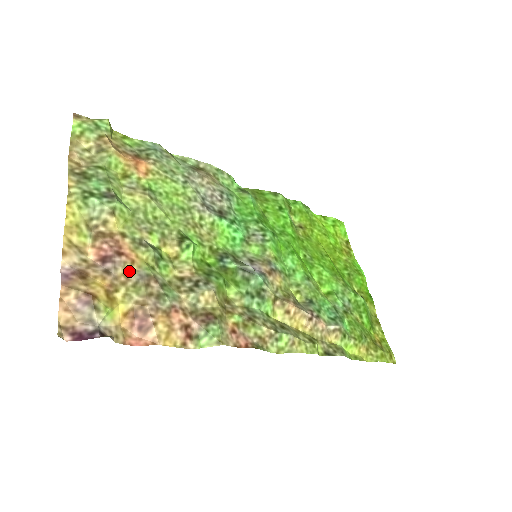
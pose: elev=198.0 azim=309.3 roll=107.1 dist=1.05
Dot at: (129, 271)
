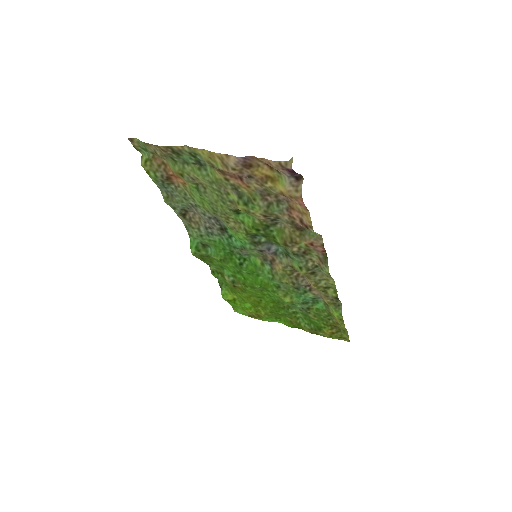
Dot at: (254, 186)
